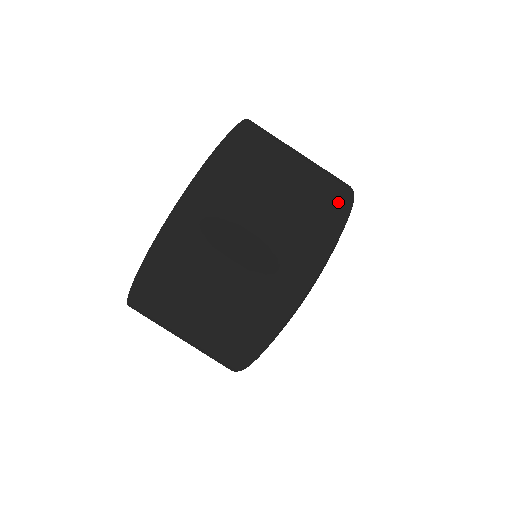
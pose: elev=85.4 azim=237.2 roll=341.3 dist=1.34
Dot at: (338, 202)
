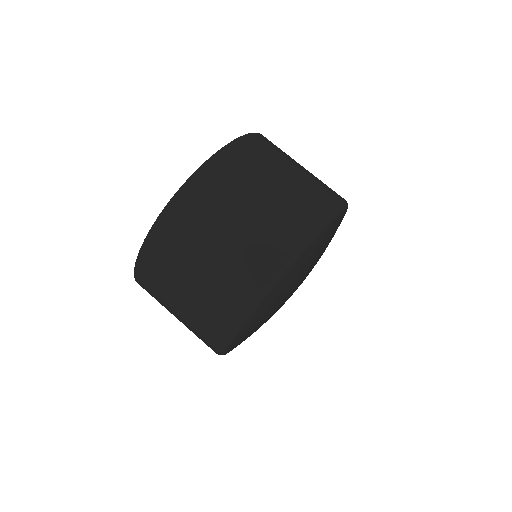
Dot at: occluded
